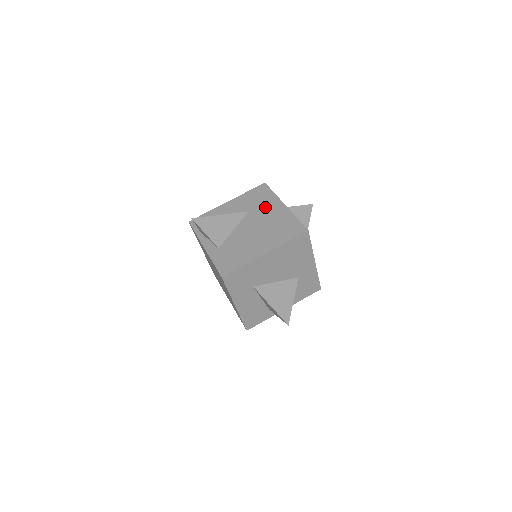
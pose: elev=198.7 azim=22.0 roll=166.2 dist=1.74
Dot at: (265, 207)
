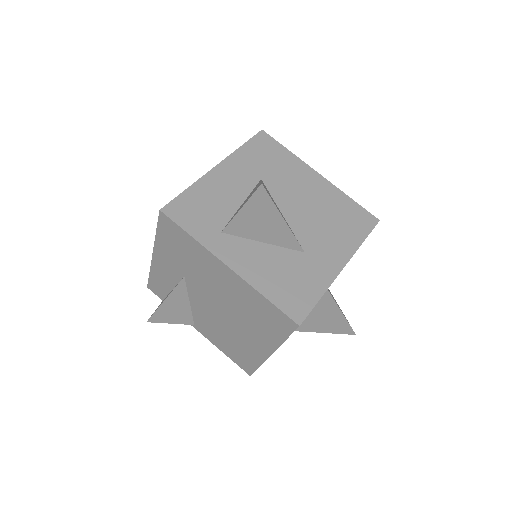
Dot at: occluded
